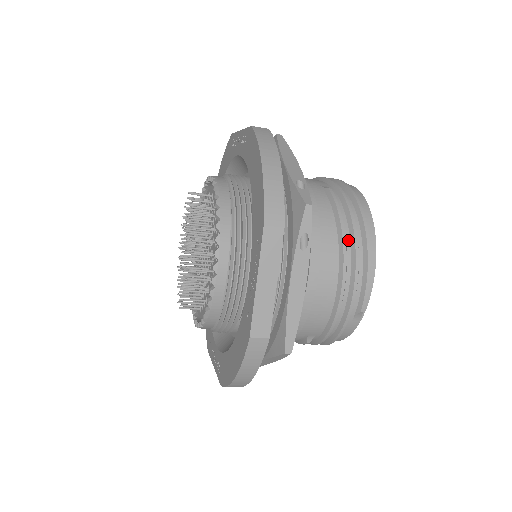
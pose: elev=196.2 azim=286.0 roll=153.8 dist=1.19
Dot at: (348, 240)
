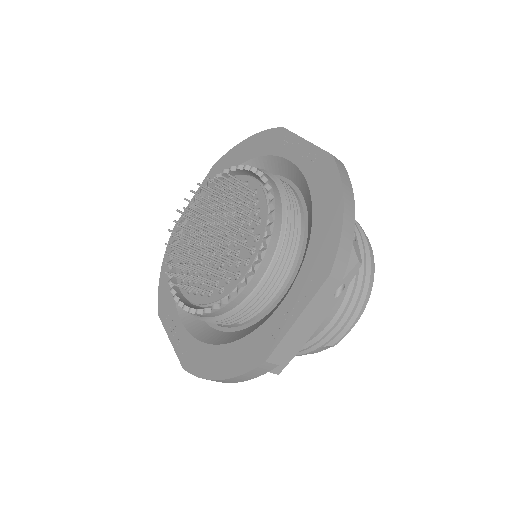
Dot at: (354, 288)
